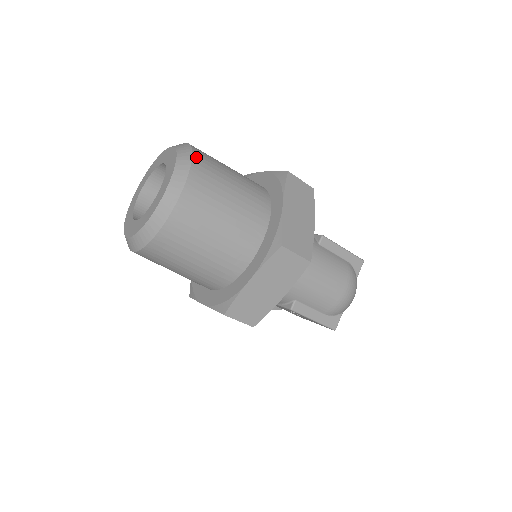
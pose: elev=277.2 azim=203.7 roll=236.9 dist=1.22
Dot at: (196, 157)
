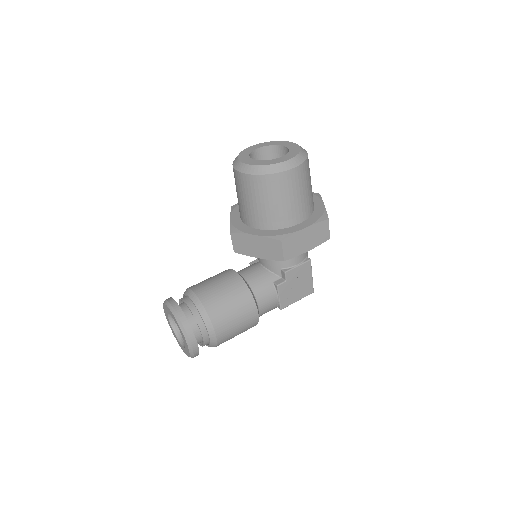
Dot at: occluded
